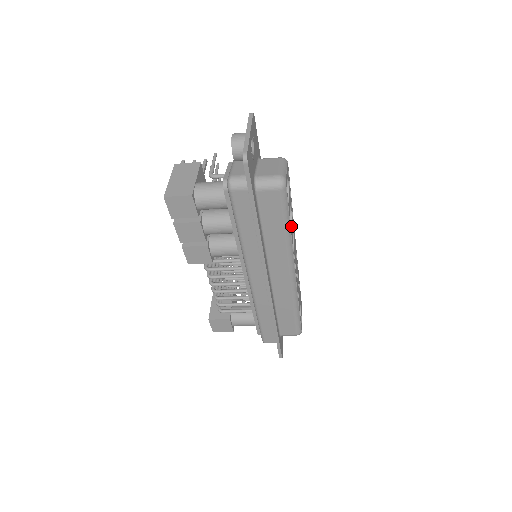
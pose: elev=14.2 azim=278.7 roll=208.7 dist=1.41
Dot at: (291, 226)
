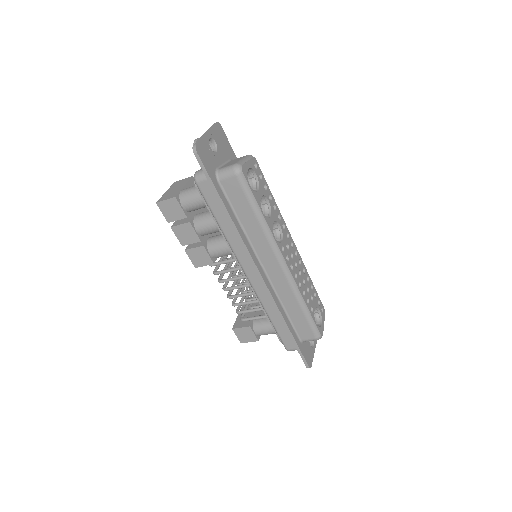
Dot at: (270, 216)
